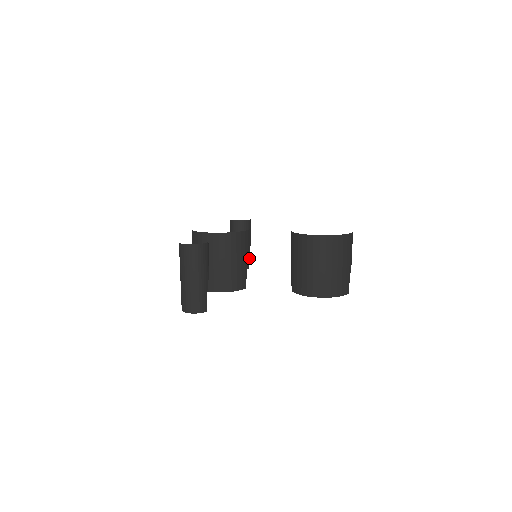
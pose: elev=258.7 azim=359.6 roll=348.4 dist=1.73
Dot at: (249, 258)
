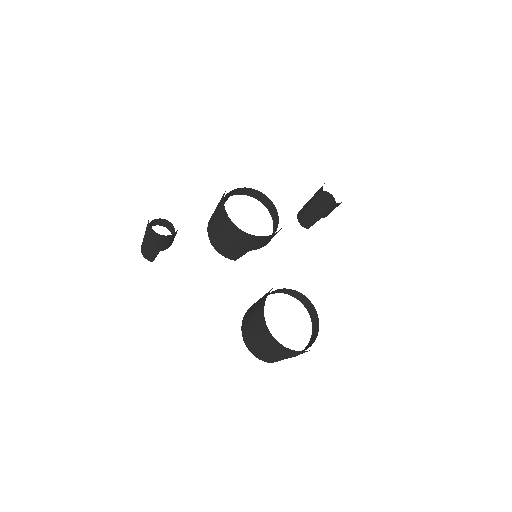
Dot at: (255, 249)
